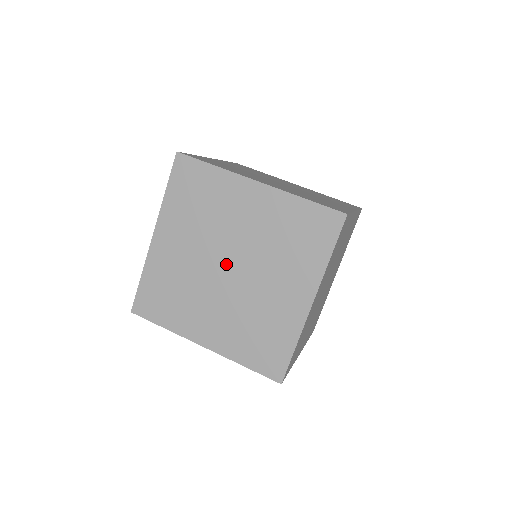
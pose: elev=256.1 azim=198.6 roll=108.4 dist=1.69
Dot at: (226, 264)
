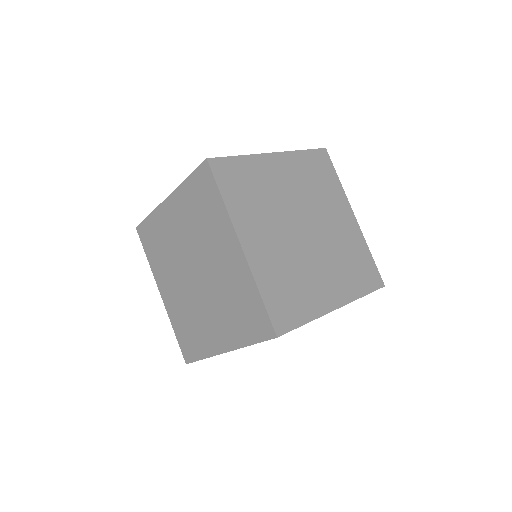
Dot at: occluded
